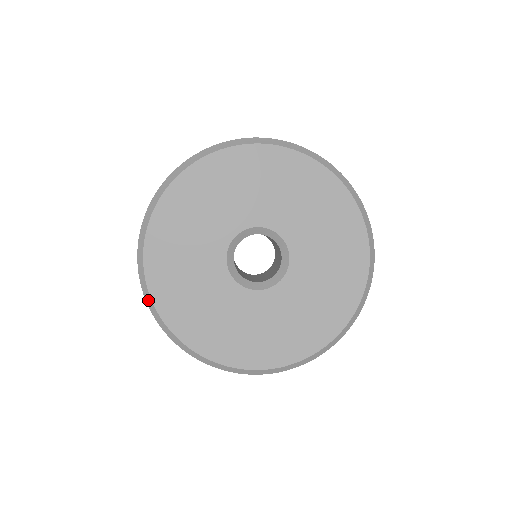
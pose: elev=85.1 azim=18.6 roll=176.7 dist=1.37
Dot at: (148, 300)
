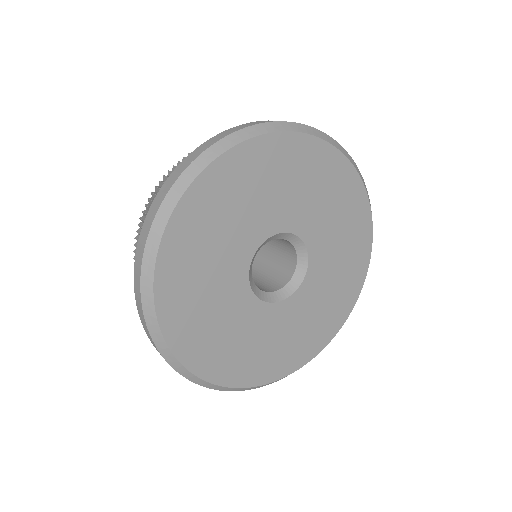
Dot at: (187, 375)
